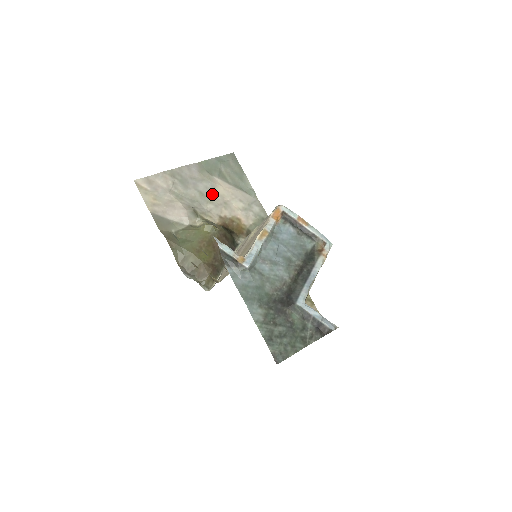
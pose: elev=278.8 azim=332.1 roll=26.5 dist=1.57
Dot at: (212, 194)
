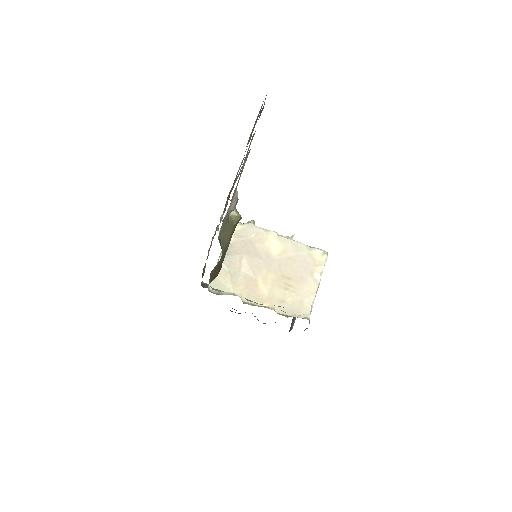
Dot at: occluded
